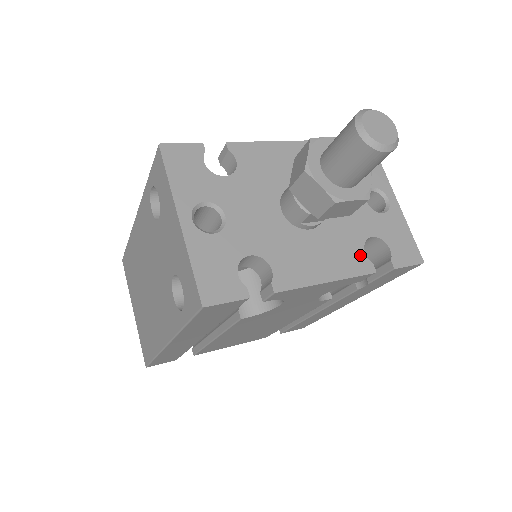
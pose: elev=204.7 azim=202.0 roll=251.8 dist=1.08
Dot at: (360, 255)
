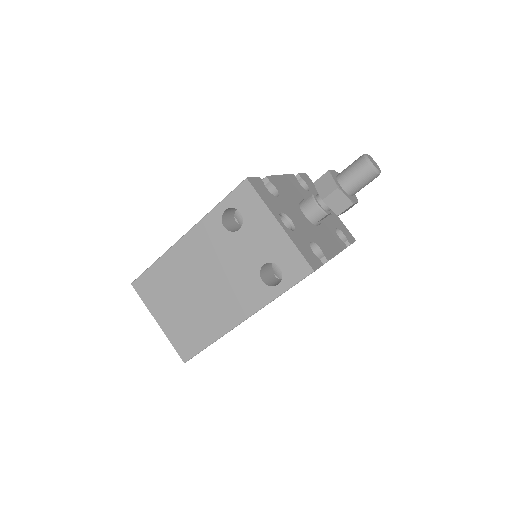
Dot at: (338, 238)
